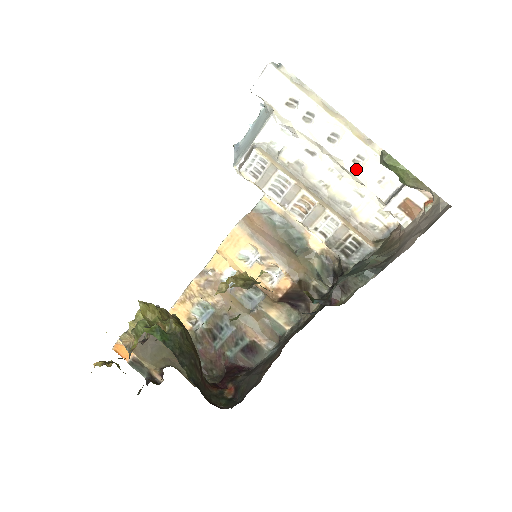
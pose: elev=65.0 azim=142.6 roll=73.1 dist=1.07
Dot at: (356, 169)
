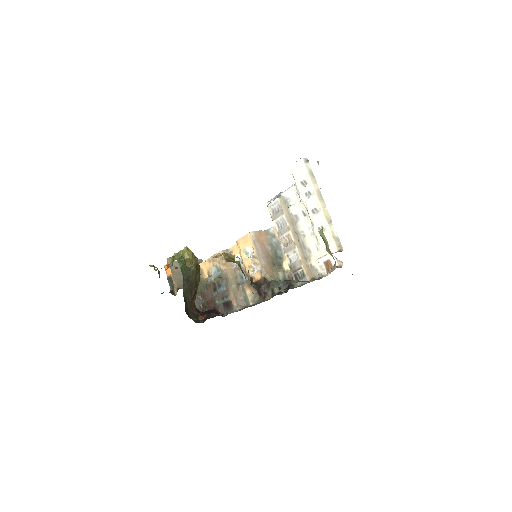
Dot at: (318, 233)
